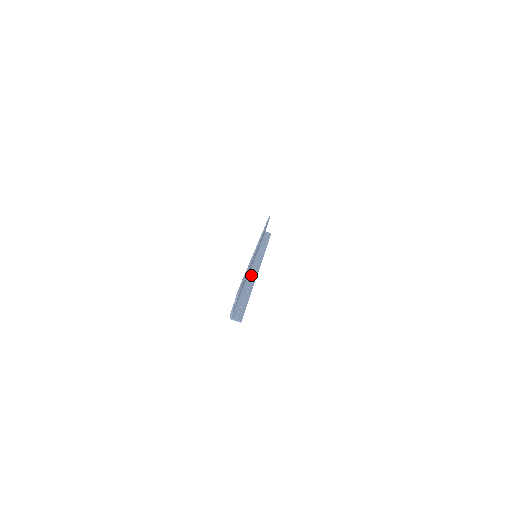
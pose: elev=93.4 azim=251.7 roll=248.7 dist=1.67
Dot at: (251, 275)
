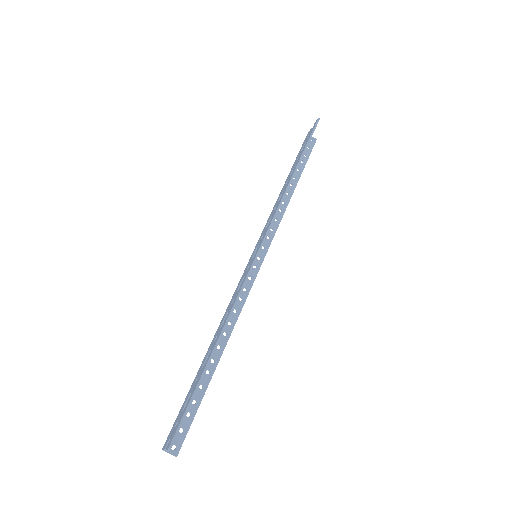
Dot at: occluded
